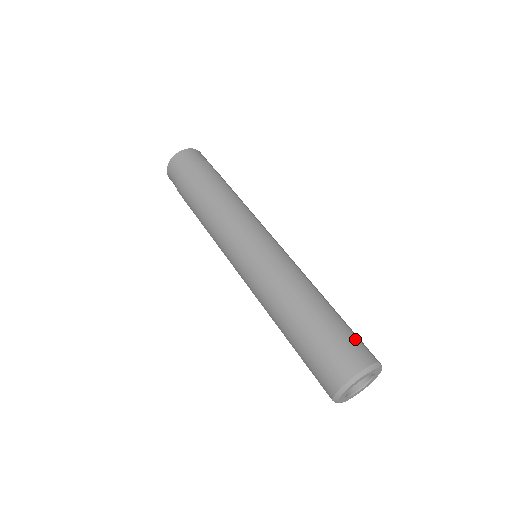
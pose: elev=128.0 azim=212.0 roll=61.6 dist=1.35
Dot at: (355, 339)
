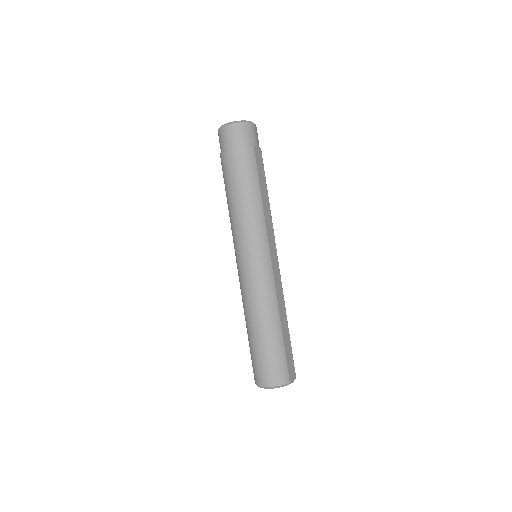
Dot at: (284, 363)
